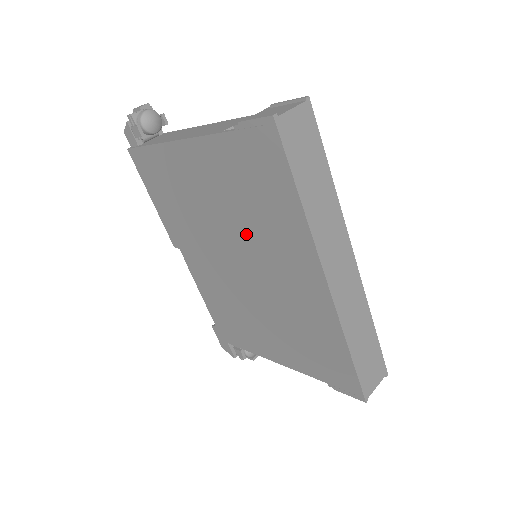
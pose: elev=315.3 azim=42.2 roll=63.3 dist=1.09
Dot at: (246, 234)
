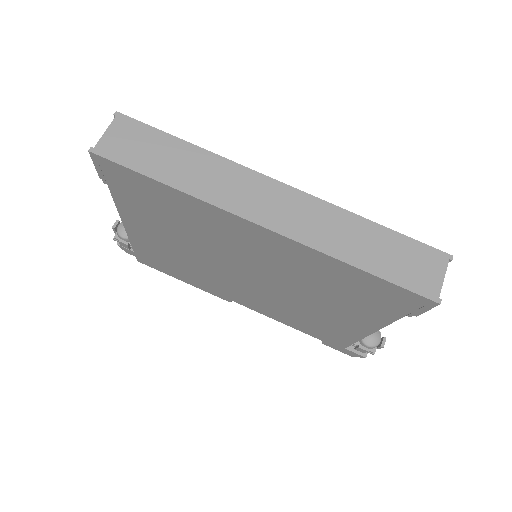
Dot at: (210, 247)
